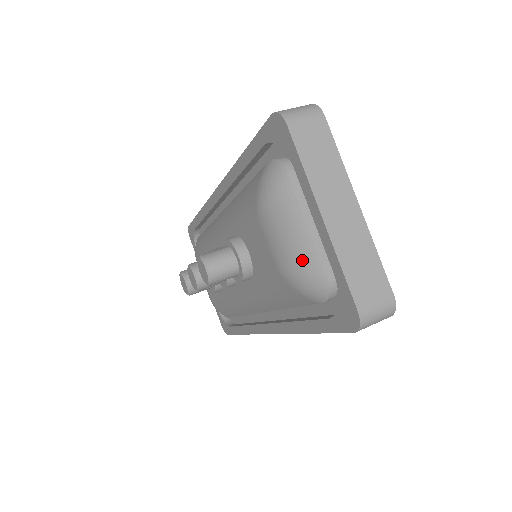
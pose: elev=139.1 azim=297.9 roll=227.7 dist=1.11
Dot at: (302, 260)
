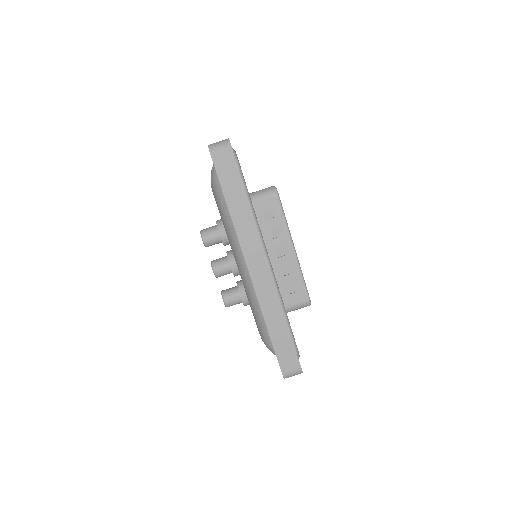
Dot at: occluded
